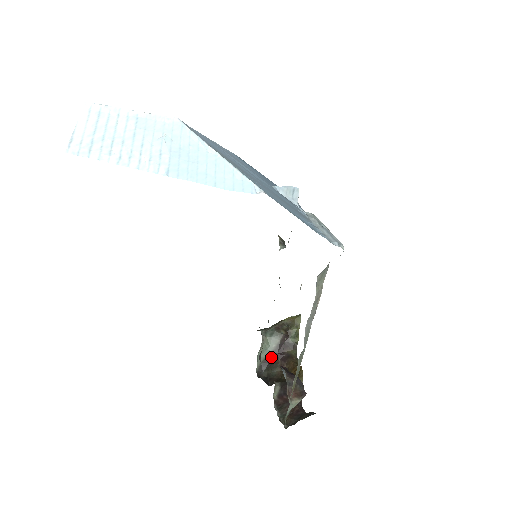
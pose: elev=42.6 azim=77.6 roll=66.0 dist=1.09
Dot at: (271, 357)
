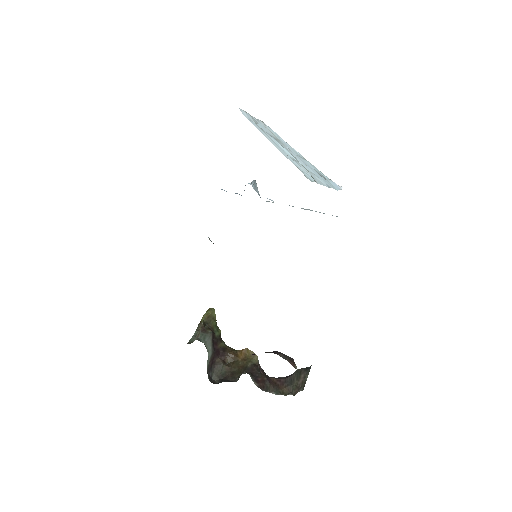
Dot at: (212, 360)
